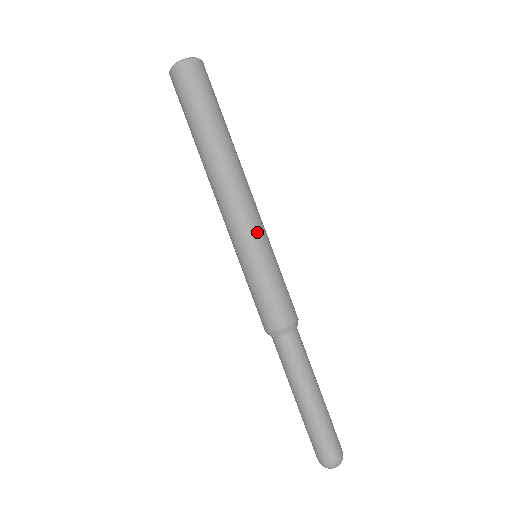
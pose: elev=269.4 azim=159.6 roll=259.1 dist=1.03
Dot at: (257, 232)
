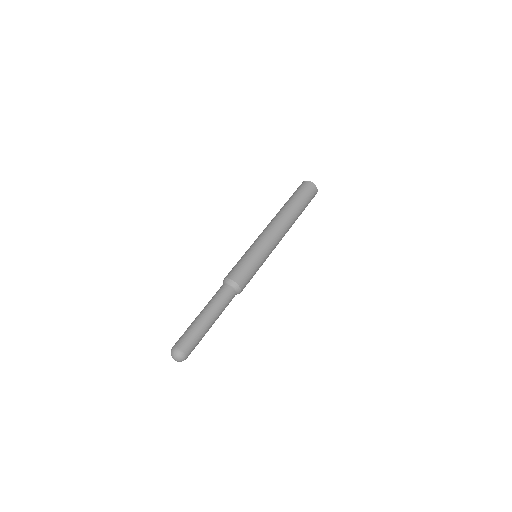
Dot at: (268, 246)
